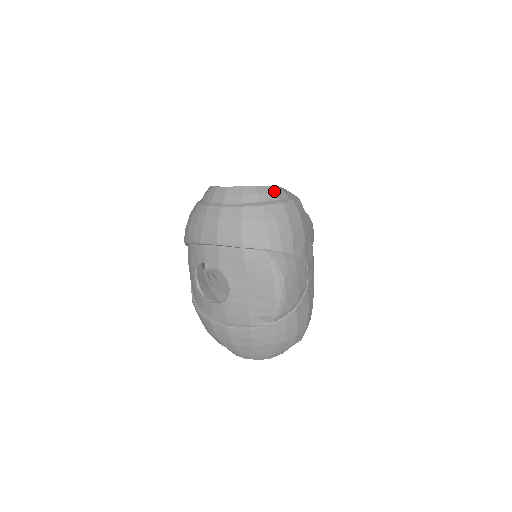
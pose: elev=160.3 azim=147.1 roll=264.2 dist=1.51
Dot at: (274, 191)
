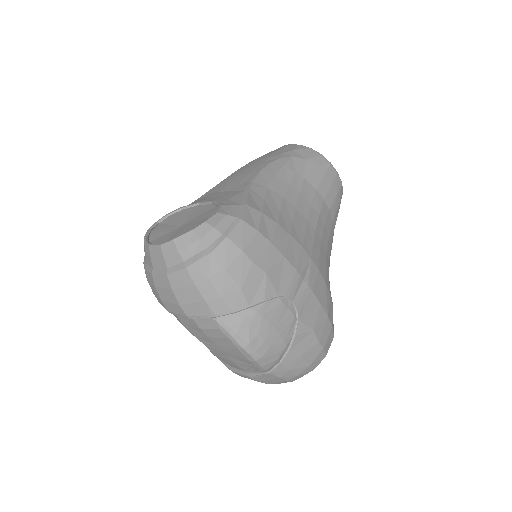
Dot at: (197, 237)
